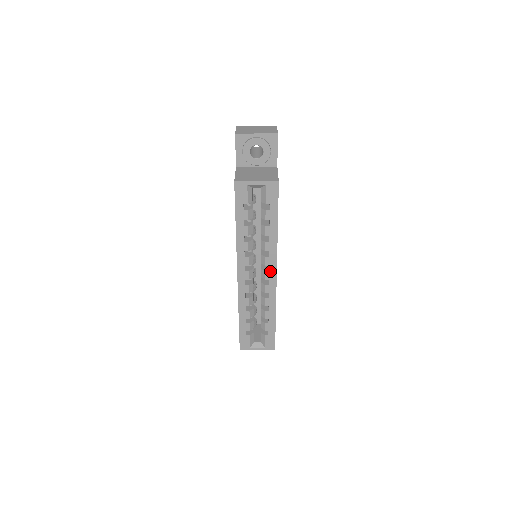
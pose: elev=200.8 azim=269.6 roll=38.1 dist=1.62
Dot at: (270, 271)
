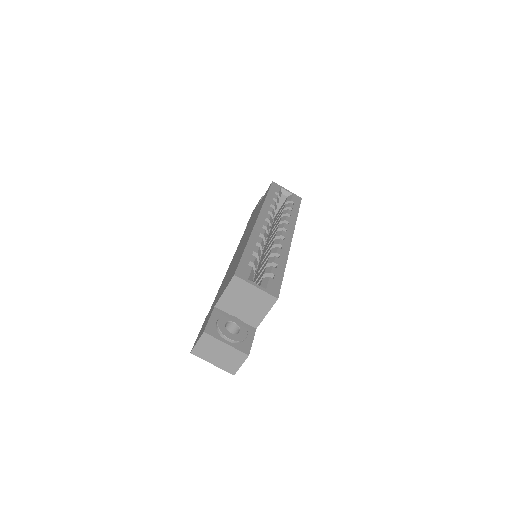
Dot at: (287, 233)
